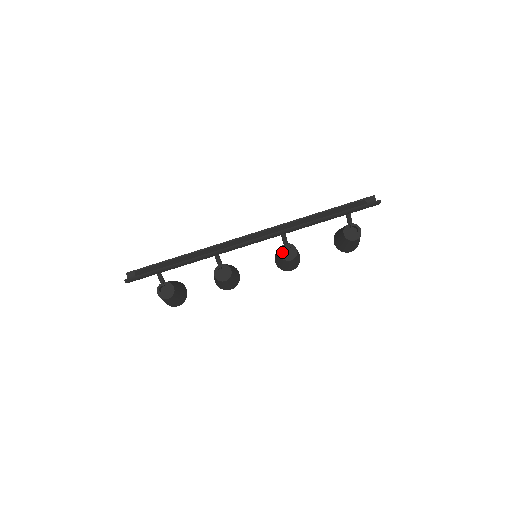
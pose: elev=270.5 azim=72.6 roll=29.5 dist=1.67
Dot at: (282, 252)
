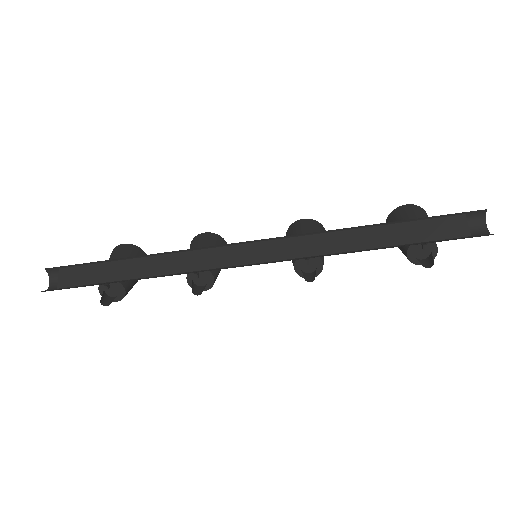
Dot at: (299, 265)
